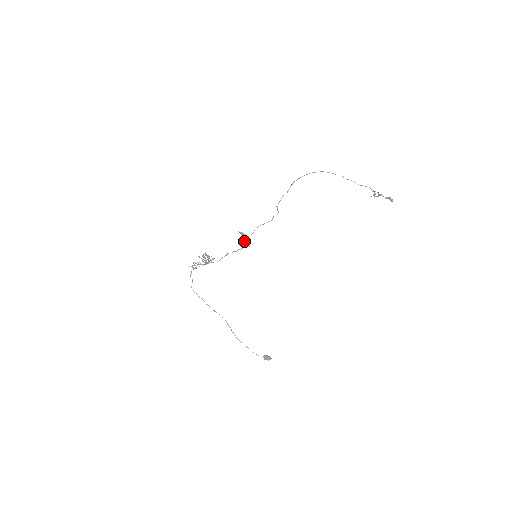
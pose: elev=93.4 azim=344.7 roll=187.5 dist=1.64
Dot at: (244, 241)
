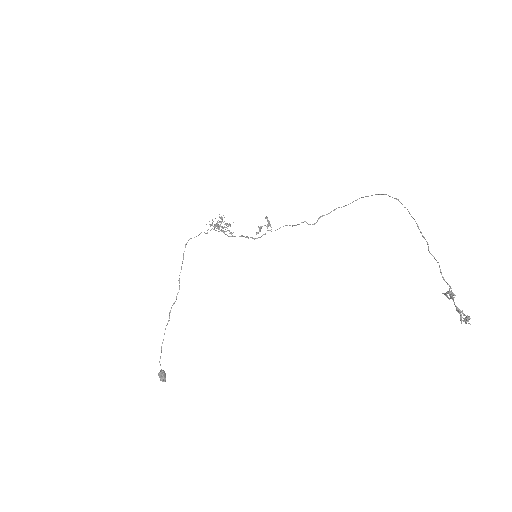
Dot at: (260, 228)
